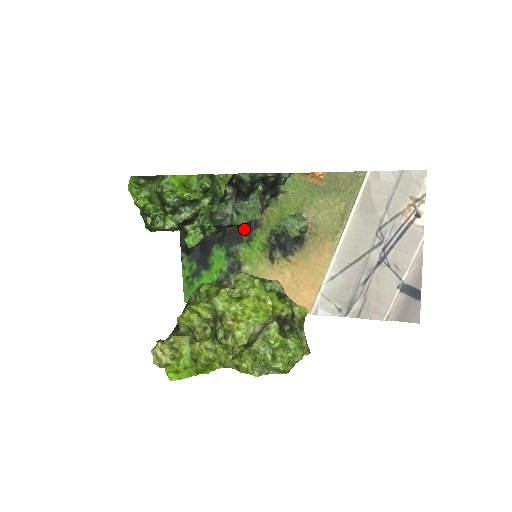
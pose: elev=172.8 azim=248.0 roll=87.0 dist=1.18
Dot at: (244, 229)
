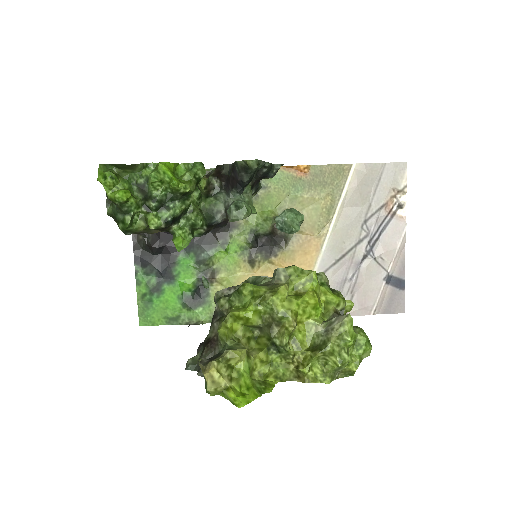
Dot at: (217, 231)
